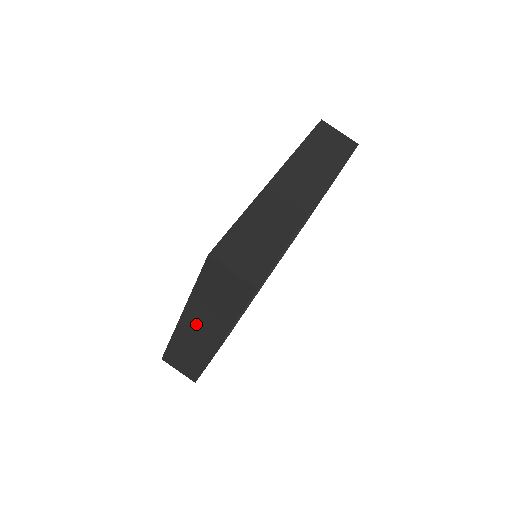
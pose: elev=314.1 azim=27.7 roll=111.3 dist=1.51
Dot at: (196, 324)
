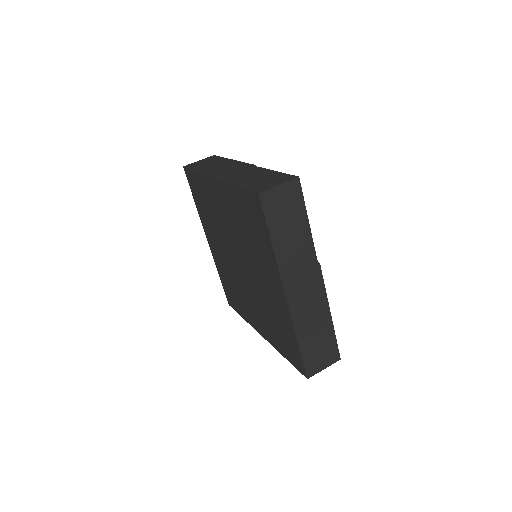
Dot at: (297, 282)
